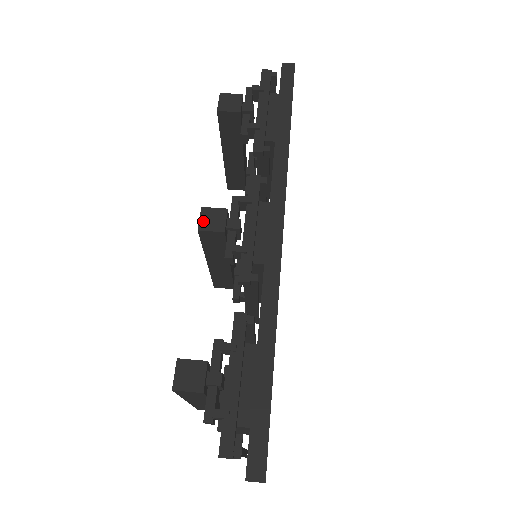
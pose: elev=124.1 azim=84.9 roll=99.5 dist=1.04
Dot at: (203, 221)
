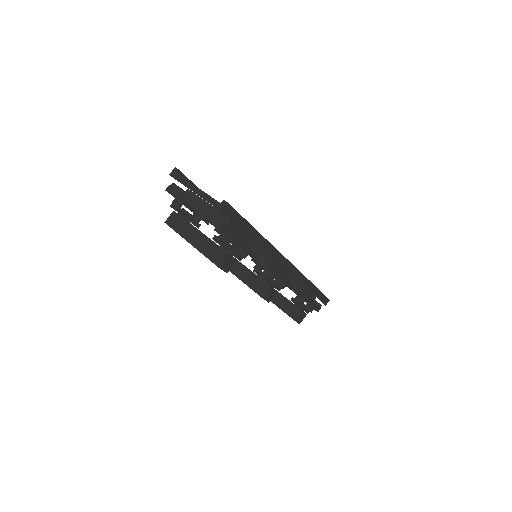
Dot at: (267, 299)
